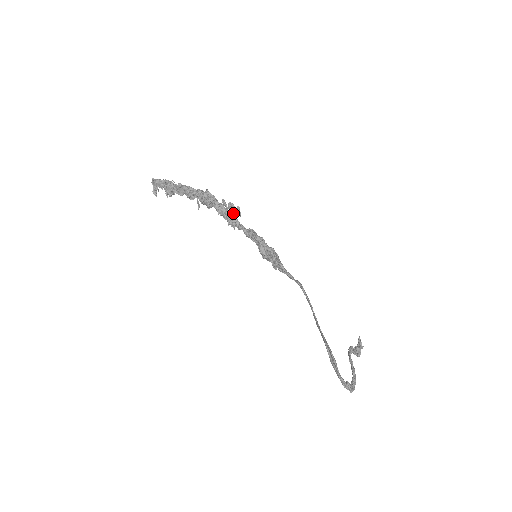
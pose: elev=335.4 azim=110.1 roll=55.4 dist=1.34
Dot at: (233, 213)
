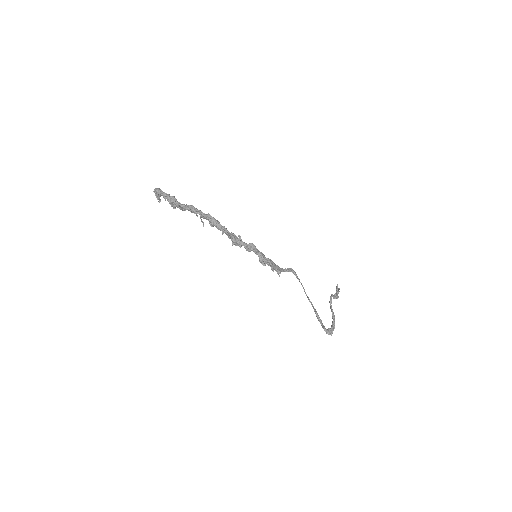
Dot at: (235, 238)
